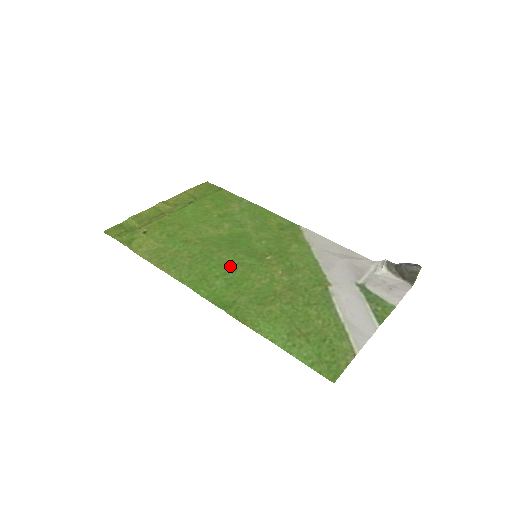
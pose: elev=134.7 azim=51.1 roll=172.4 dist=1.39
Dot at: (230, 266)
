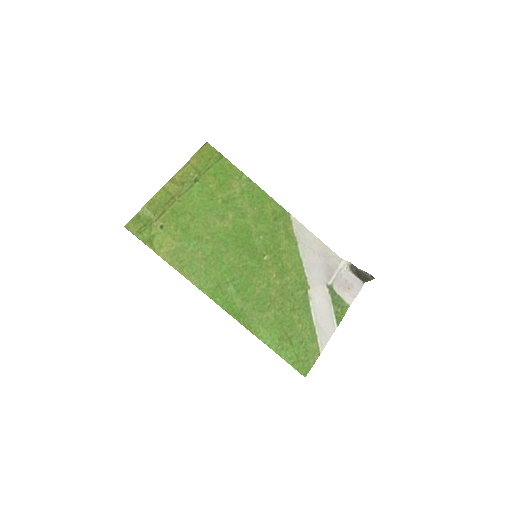
Dot at: (237, 270)
